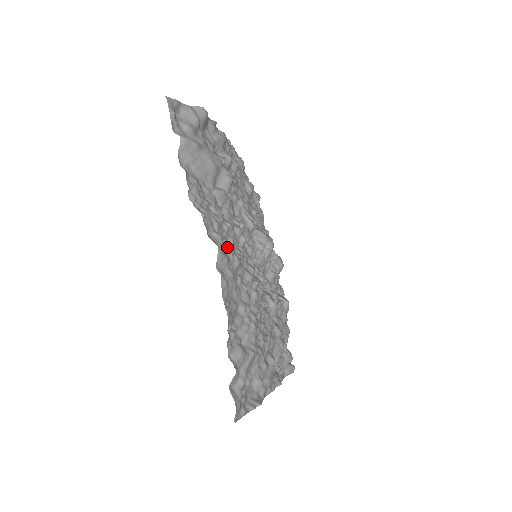
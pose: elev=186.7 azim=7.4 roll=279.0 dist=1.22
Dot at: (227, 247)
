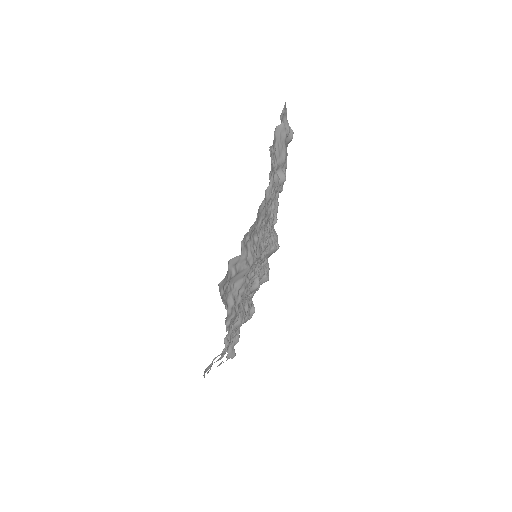
Dot at: (271, 195)
